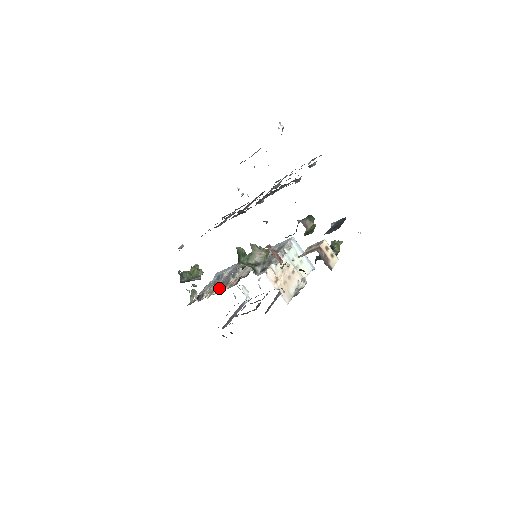
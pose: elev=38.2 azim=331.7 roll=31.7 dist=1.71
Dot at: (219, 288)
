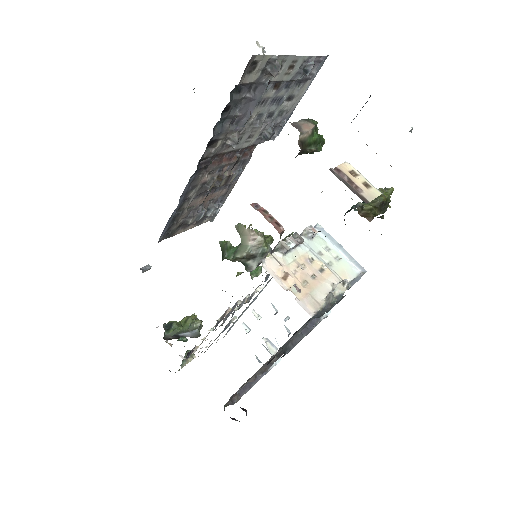
Dot at: occluded
